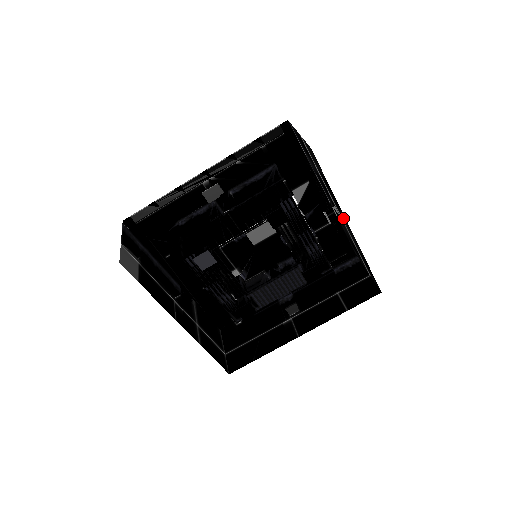
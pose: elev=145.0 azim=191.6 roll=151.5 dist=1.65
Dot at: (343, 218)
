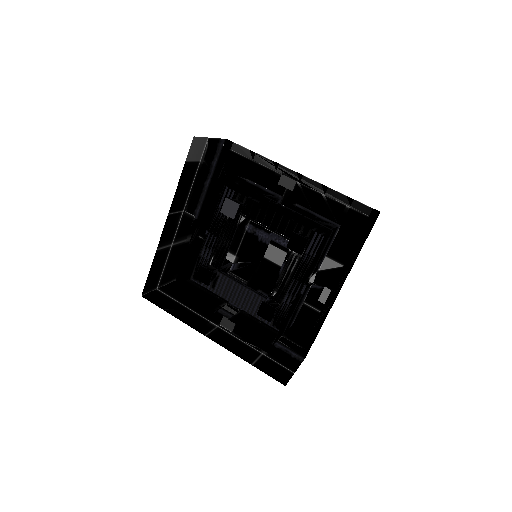
Dot at: occluded
